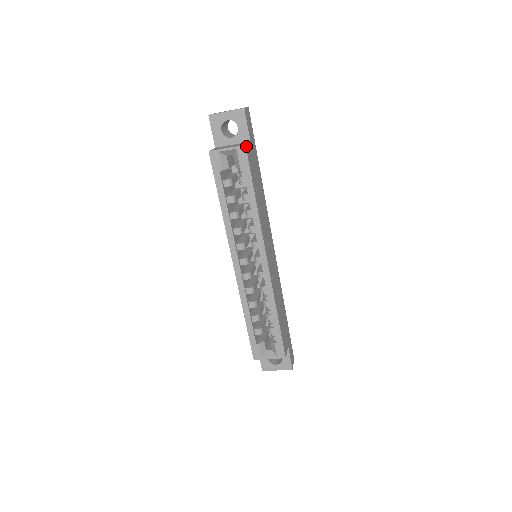
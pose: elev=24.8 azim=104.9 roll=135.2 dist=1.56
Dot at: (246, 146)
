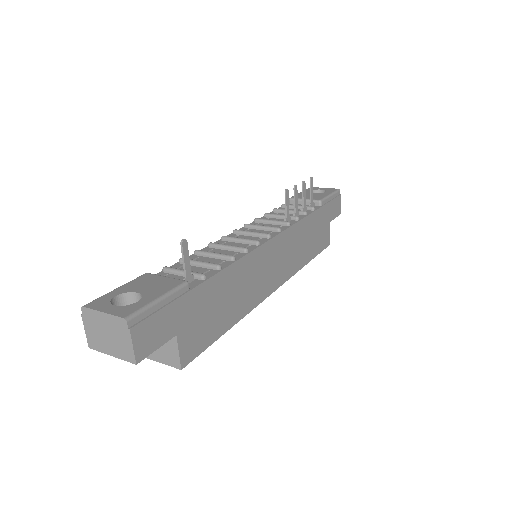
Dot at: (182, 365)
